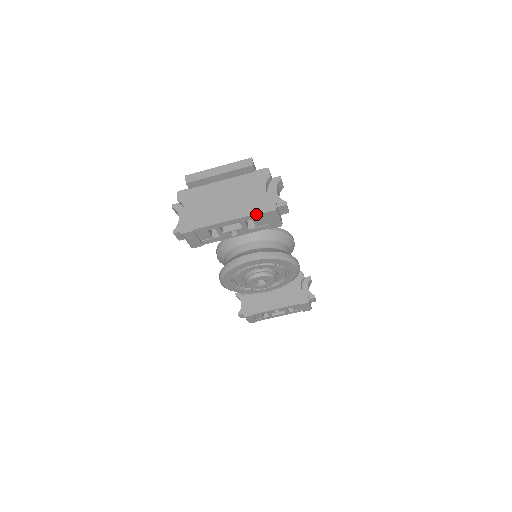
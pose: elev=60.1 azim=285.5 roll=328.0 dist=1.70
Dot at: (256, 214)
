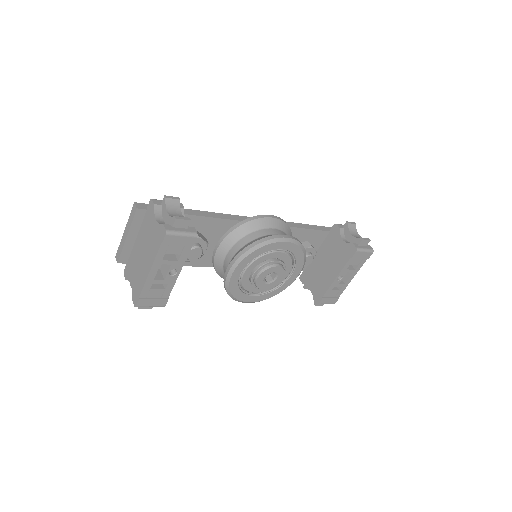
Dot at: (160, 249)
